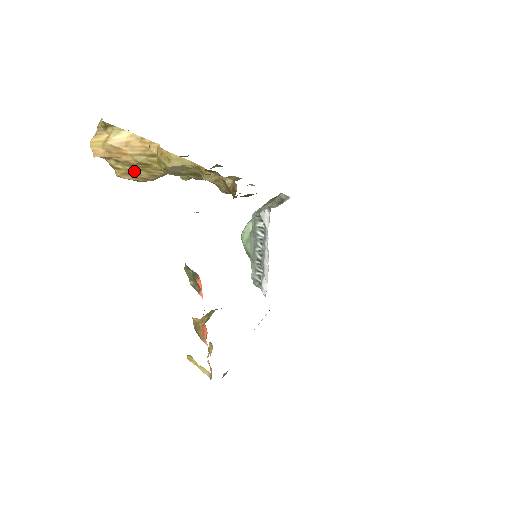
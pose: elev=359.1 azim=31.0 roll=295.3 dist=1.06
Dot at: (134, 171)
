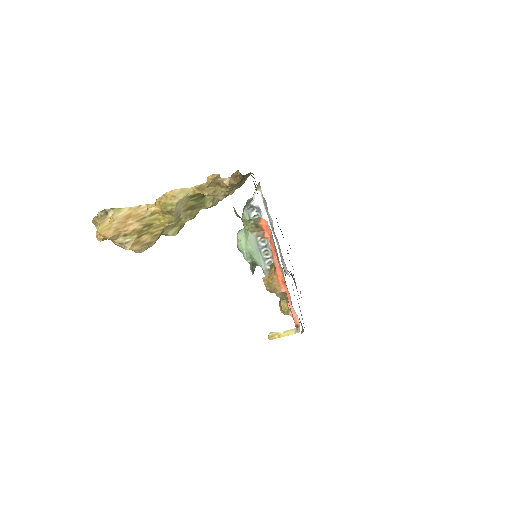
Dot at: (140, 238)
